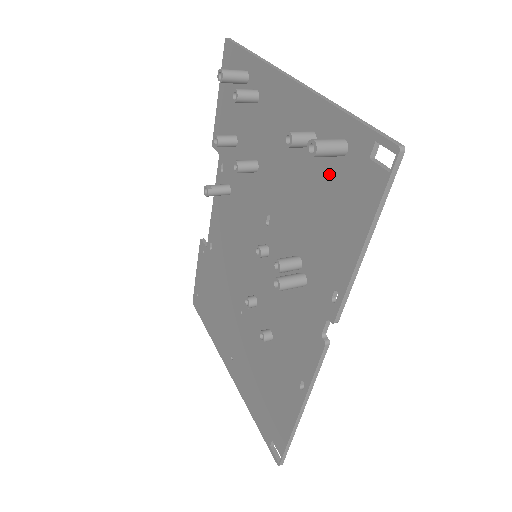
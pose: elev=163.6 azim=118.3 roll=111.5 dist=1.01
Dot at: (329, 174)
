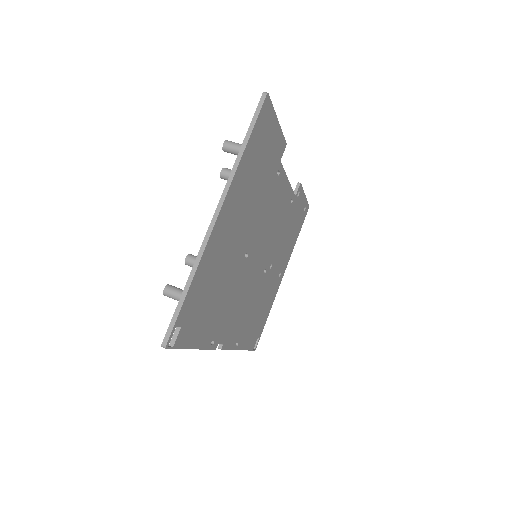
Dot at: occluded
